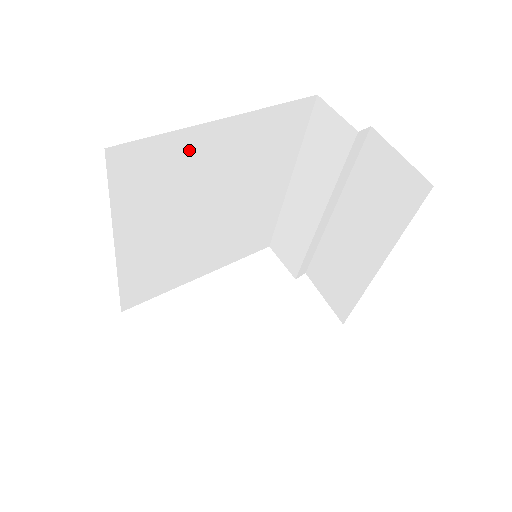
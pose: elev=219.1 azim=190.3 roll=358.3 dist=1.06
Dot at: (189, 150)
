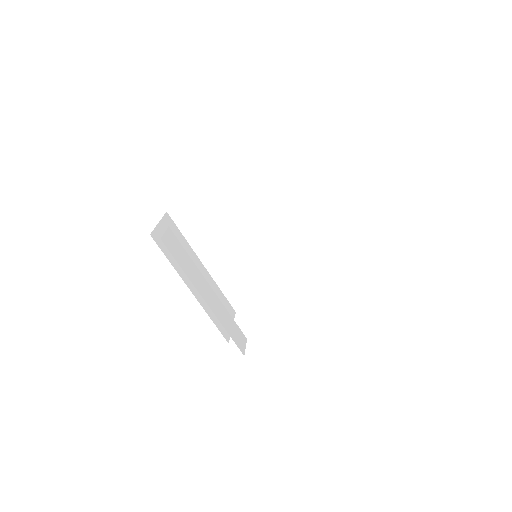
Dot at: (211, 204)
